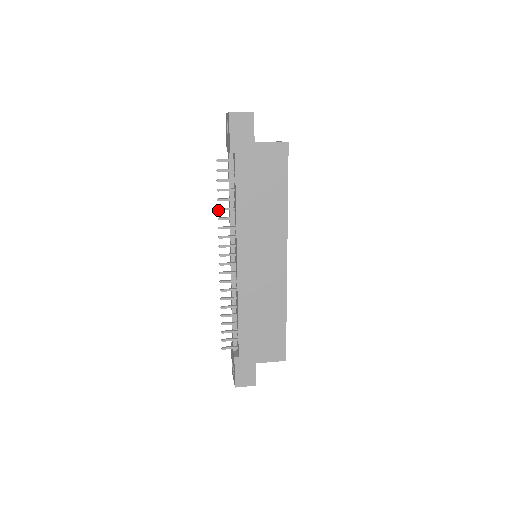
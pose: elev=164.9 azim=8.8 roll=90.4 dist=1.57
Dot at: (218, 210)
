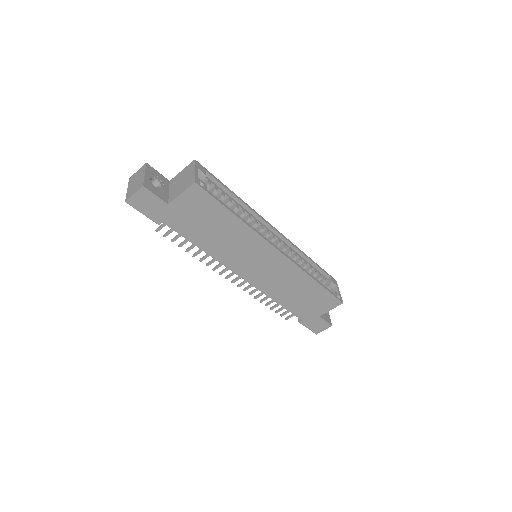
Dot at: occluded
